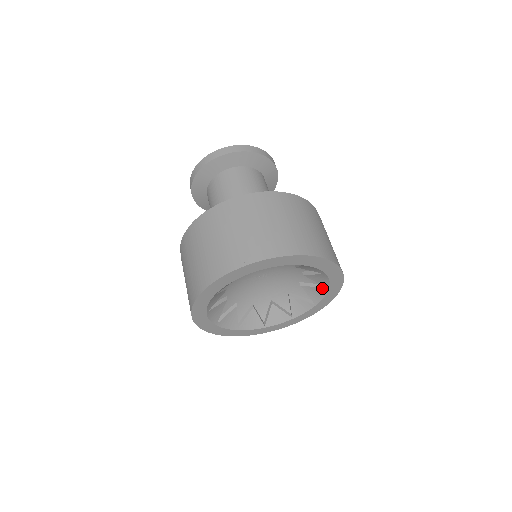
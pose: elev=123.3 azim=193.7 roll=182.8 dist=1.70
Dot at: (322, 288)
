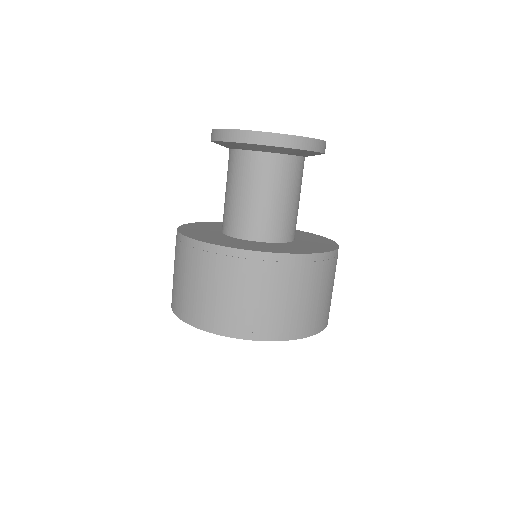
Dot at: occluded
